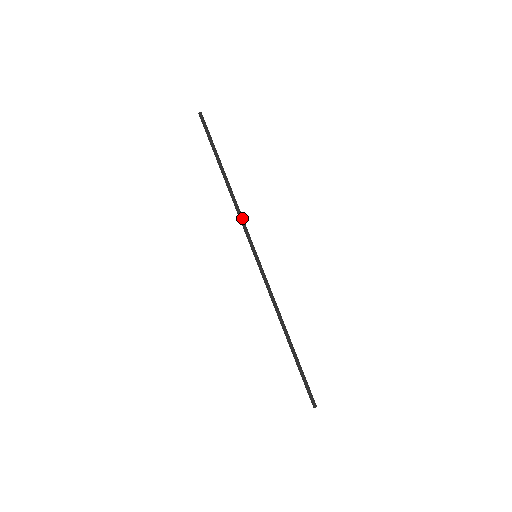
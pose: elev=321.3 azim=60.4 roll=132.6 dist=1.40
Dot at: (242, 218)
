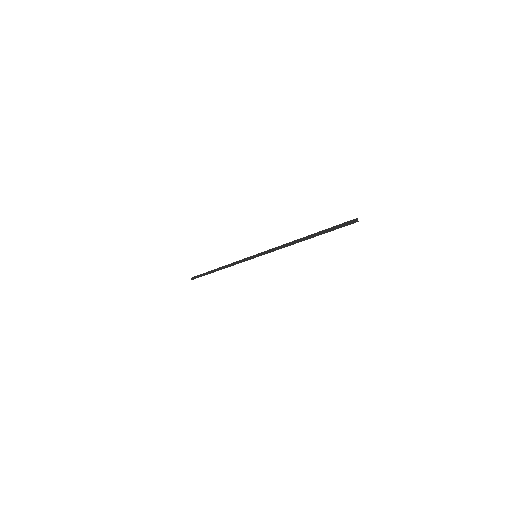
Dot at: (237, 261)
